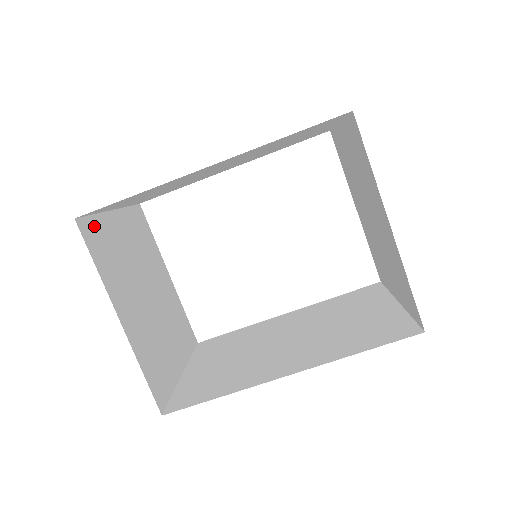
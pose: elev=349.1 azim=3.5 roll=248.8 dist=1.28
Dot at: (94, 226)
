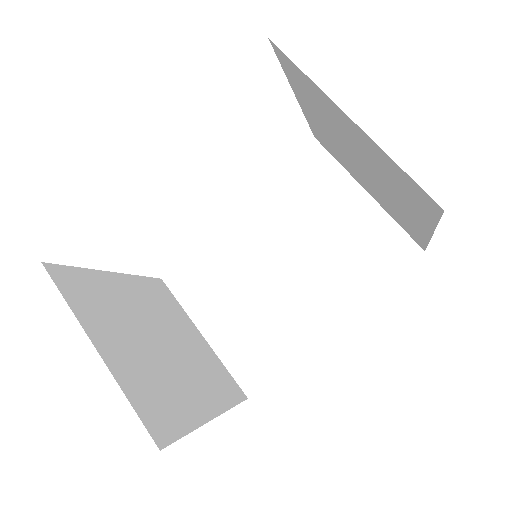
Dot at: (145, 411)
